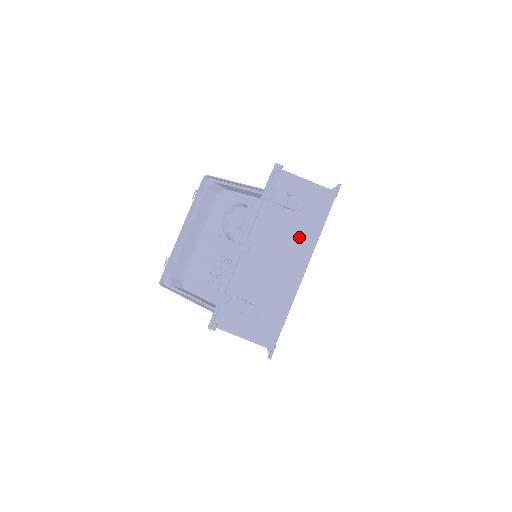
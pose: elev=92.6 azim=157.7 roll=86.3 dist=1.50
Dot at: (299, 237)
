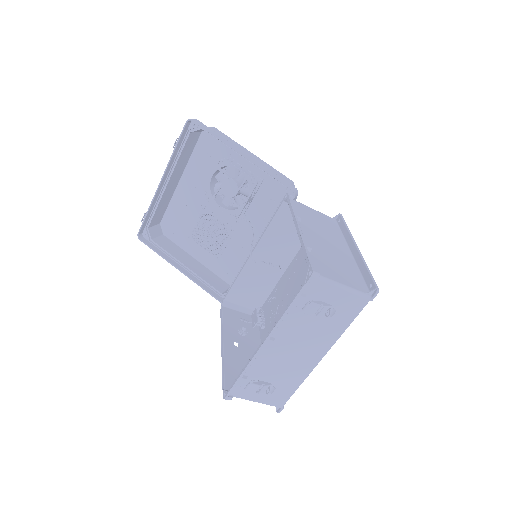
Dot at: (323, 335)
